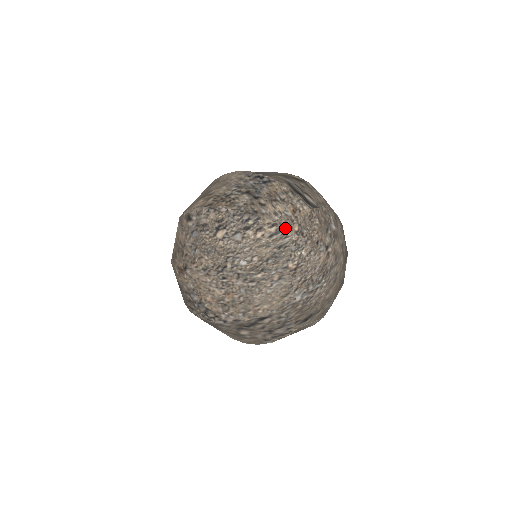
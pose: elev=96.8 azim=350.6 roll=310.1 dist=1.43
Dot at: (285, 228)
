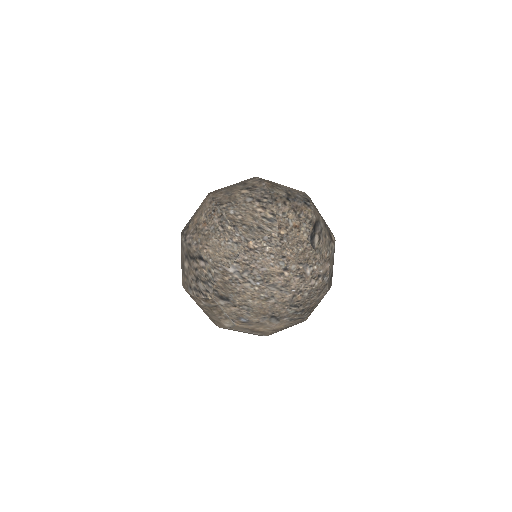
Dot at: (277, 223)
